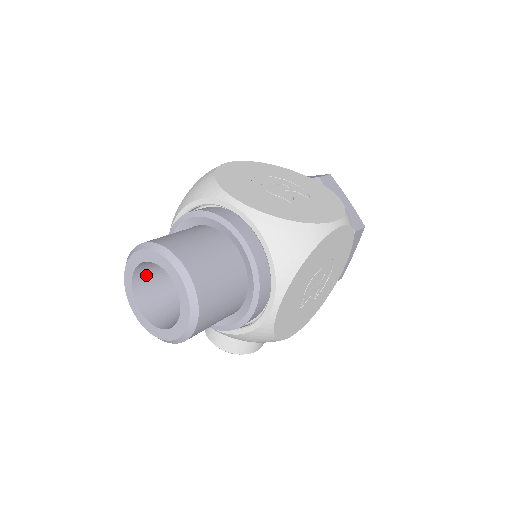
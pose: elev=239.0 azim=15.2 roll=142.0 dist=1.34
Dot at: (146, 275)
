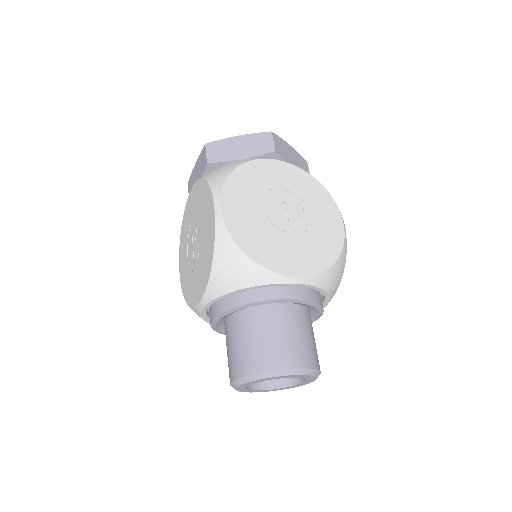
Dot at: occluded
